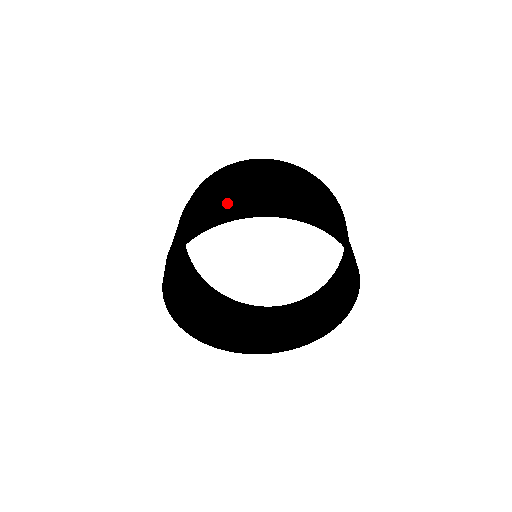
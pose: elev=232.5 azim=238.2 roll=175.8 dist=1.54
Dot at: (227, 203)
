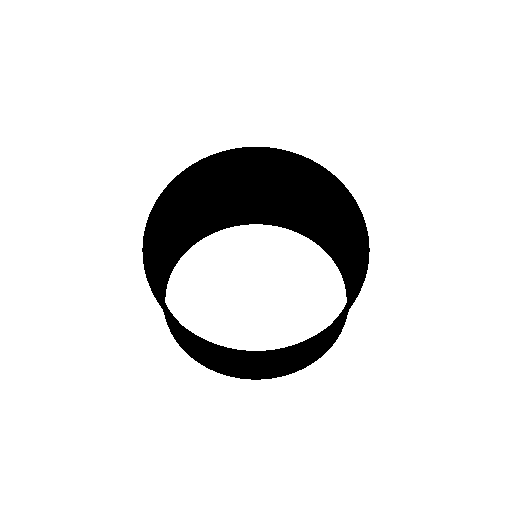
Dot at: (279, 164)
